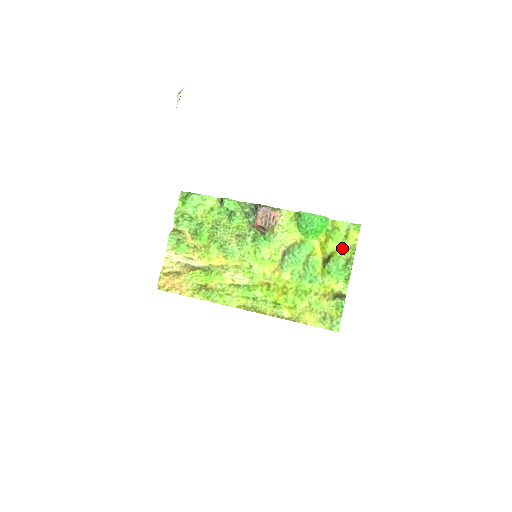
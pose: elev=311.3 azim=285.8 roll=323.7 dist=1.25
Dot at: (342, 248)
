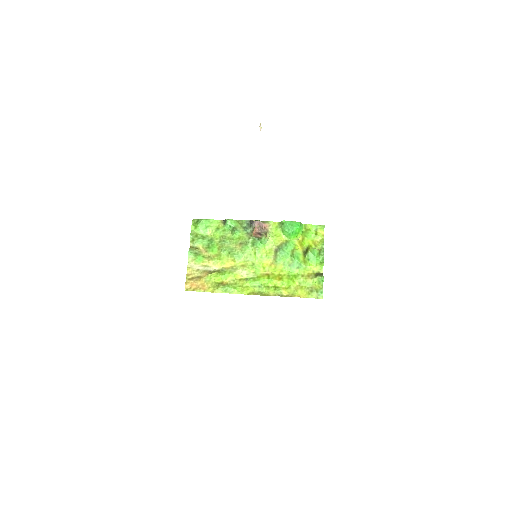
Dot at: (314, 242)
